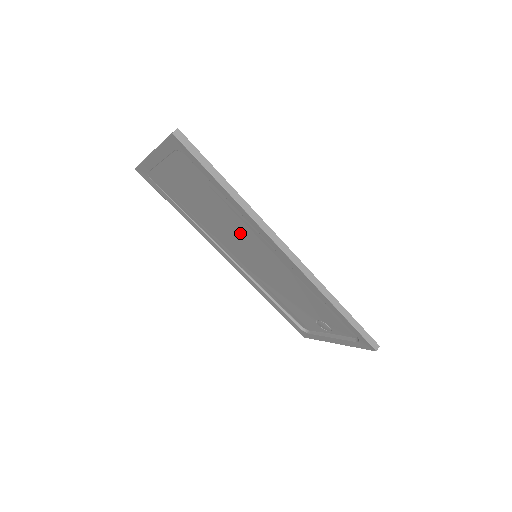
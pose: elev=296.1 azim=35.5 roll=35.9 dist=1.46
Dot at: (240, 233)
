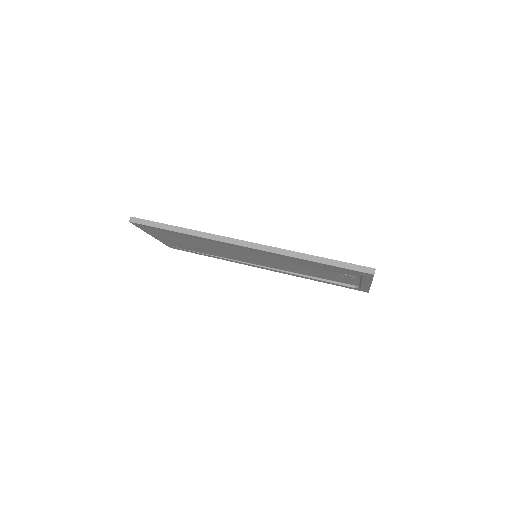
Dot at: (226, 249)
